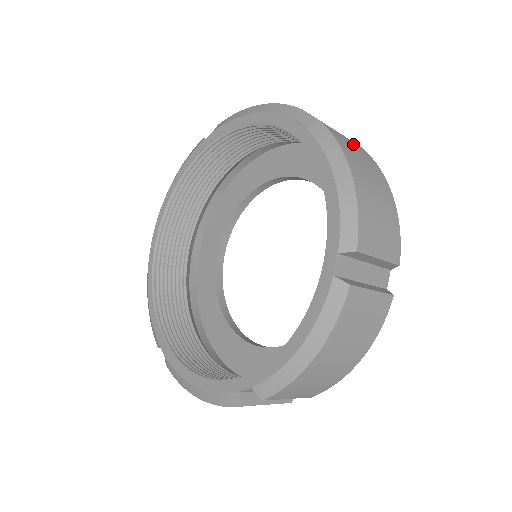
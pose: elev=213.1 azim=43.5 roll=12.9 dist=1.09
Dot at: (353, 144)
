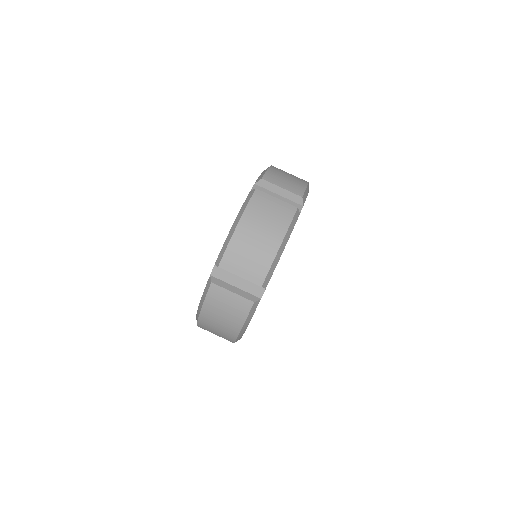
Dot at: (279, 206)
